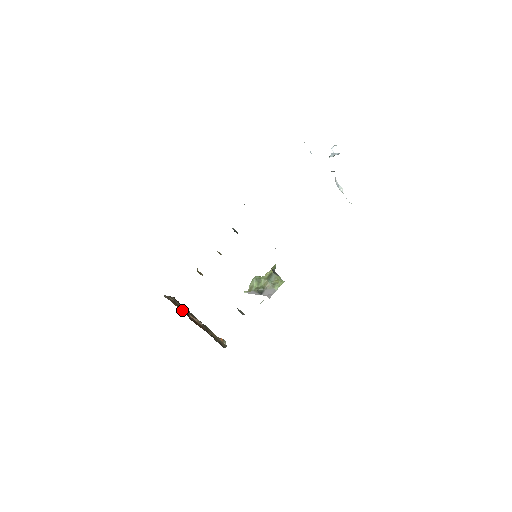
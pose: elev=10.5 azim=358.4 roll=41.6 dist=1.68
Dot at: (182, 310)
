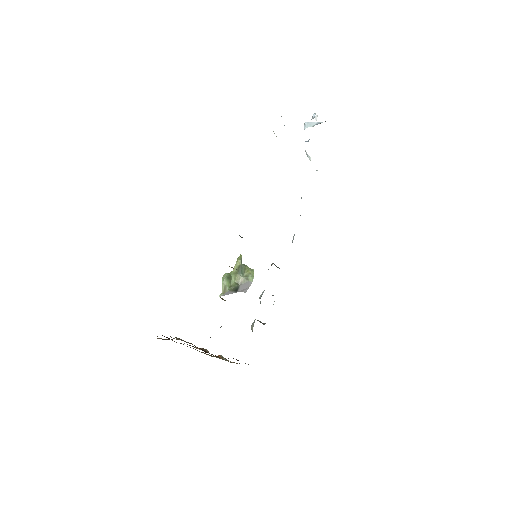
Dot at: occluded
